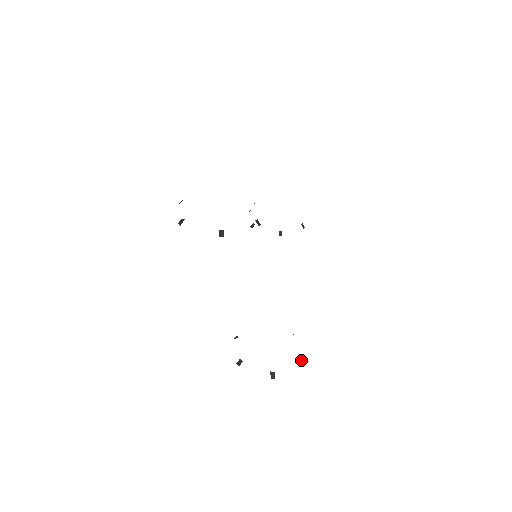
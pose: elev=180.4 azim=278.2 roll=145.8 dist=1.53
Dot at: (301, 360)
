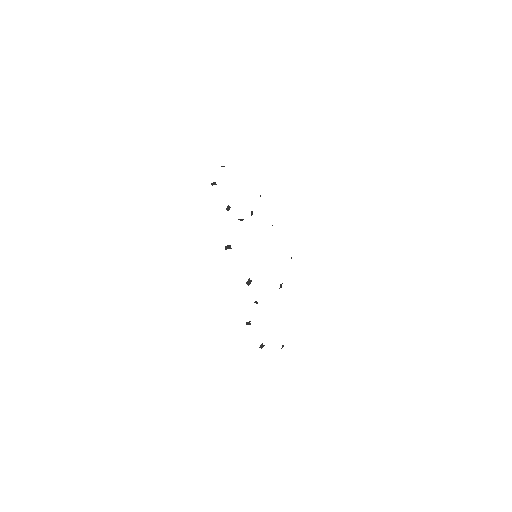
Dot at: occluded
